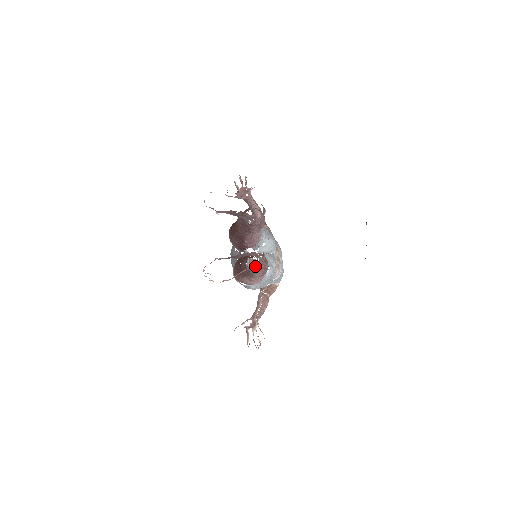
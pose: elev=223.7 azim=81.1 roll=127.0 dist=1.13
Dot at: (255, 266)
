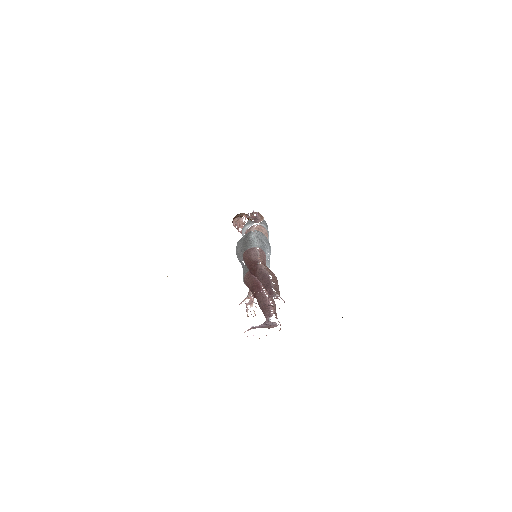
Dot at: occluded
